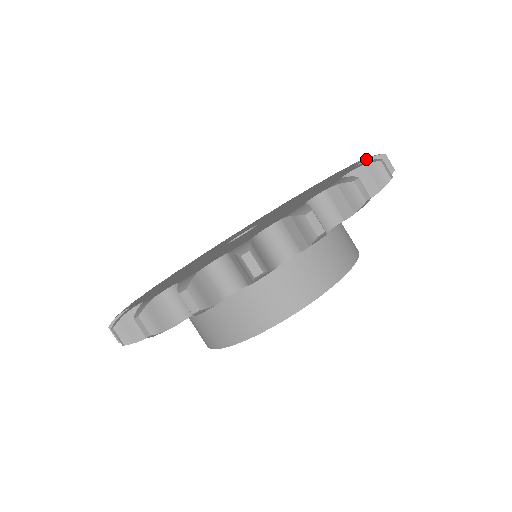
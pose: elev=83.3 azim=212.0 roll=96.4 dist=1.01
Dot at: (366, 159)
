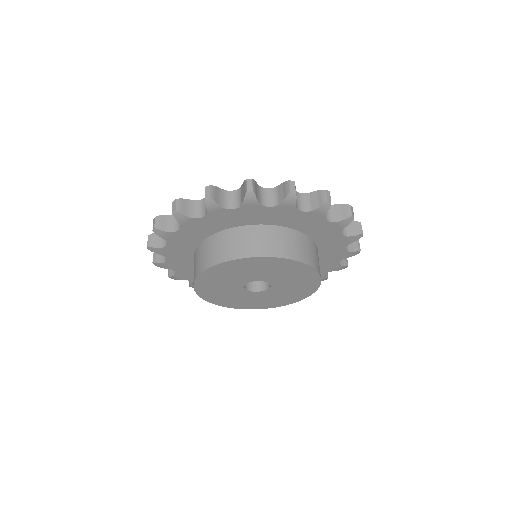
Dot at: occluded
